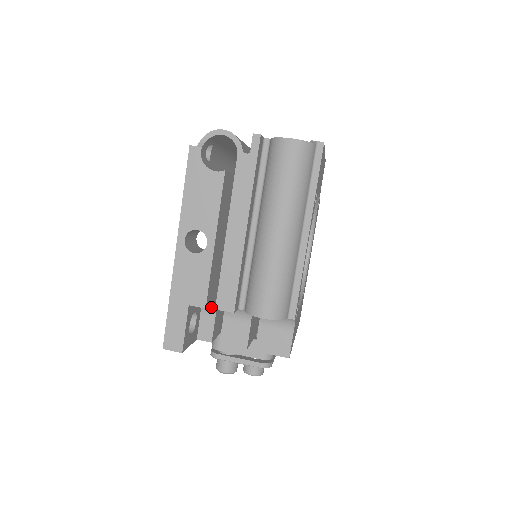
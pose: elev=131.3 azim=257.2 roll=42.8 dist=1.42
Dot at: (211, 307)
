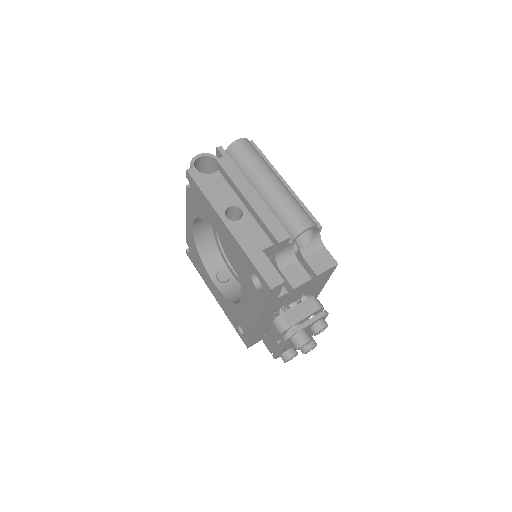
Dot at: occluded
